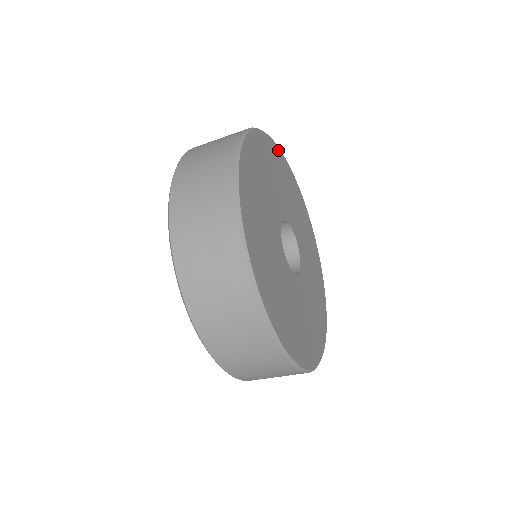
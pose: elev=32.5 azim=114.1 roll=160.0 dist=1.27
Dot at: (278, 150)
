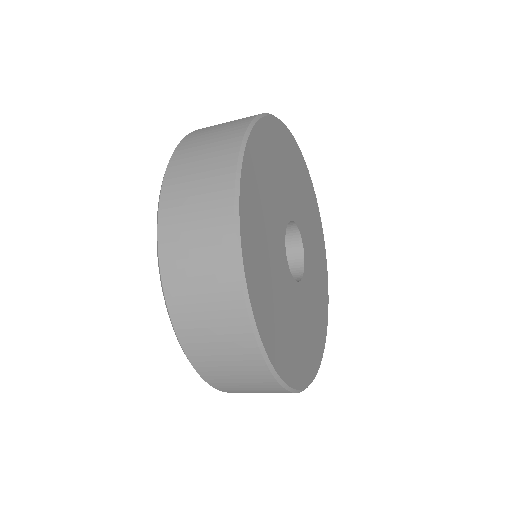
Dot at: (308, 174)
